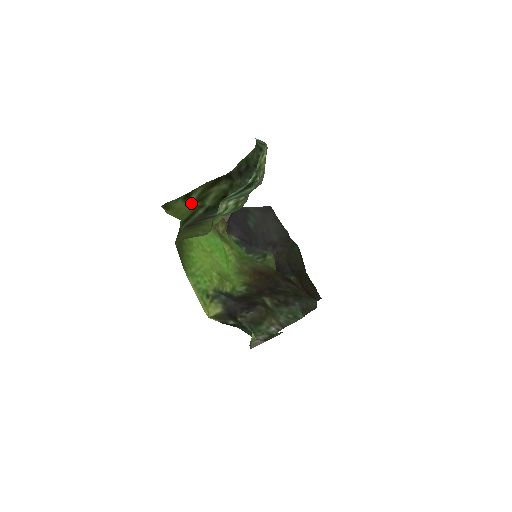
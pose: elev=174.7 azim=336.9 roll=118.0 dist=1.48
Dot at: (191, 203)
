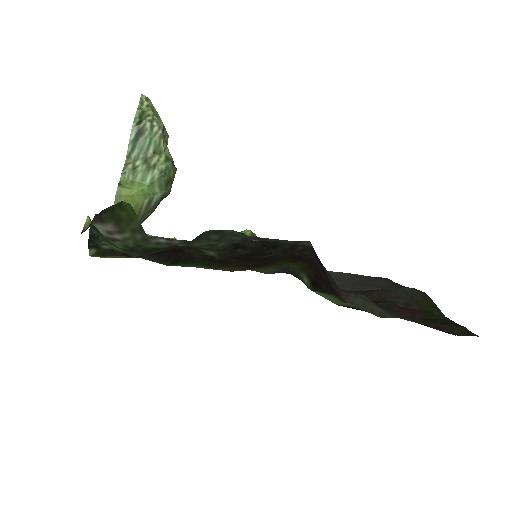
Dot at: occluded
